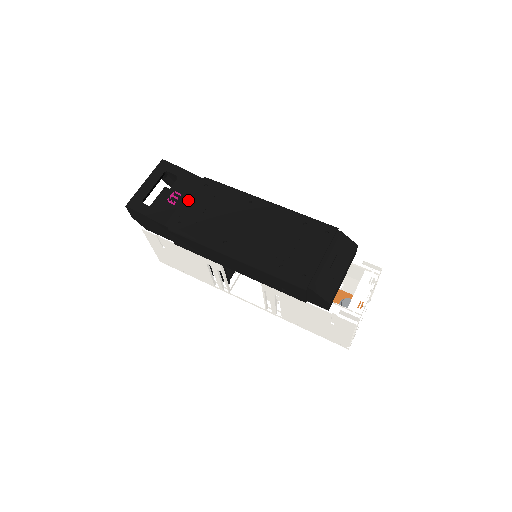
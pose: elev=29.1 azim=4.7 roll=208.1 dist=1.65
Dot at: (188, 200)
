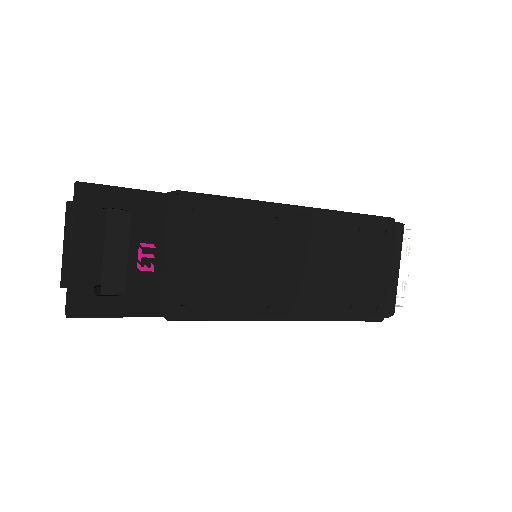
Dot at: (176, 254)
